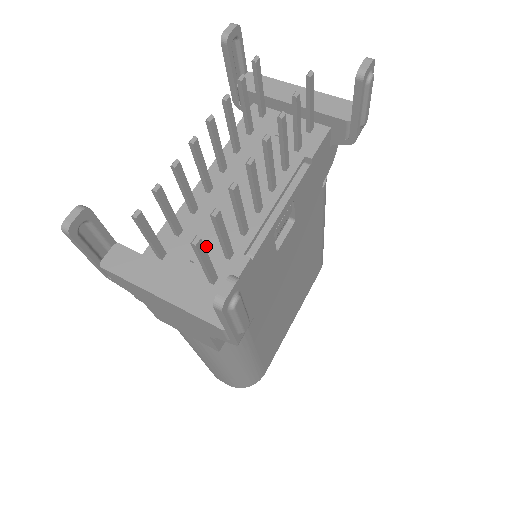
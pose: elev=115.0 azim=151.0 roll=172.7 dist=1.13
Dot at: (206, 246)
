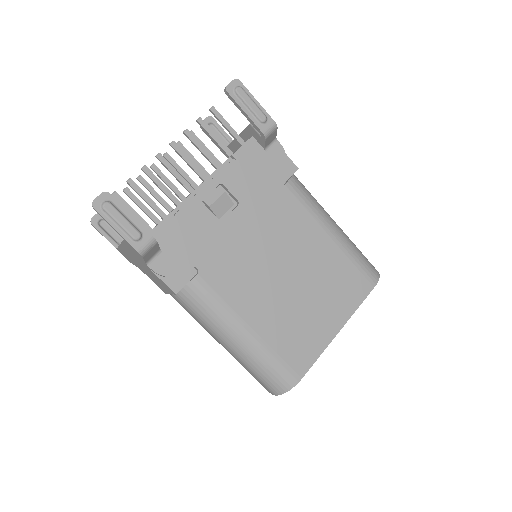
Dot at: occluded
